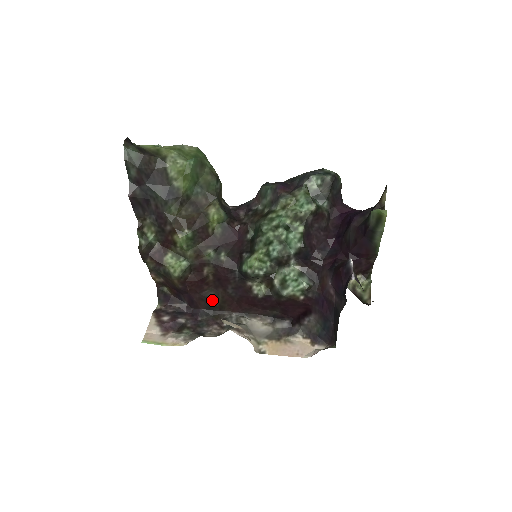
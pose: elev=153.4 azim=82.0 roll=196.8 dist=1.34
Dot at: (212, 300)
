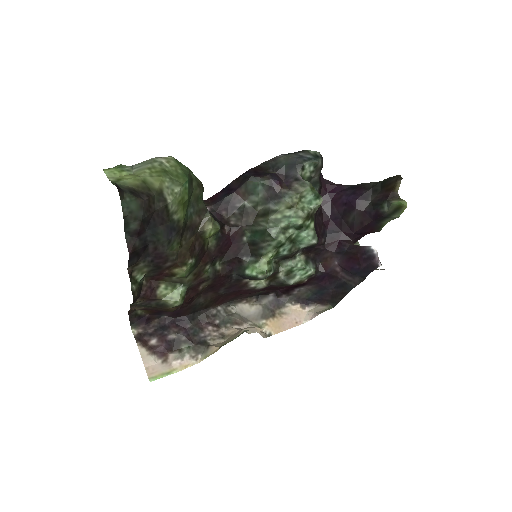
Dot at: (199, 304)
